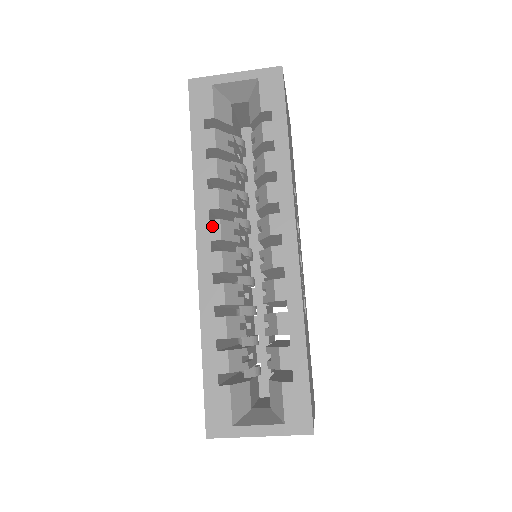
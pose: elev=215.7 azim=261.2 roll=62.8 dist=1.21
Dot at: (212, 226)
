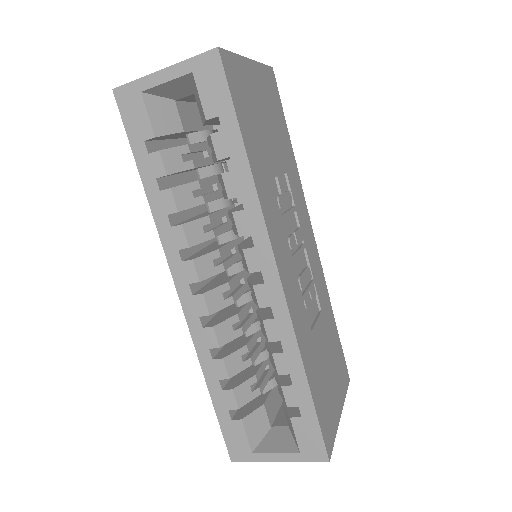
Dot at: (186, 268)
